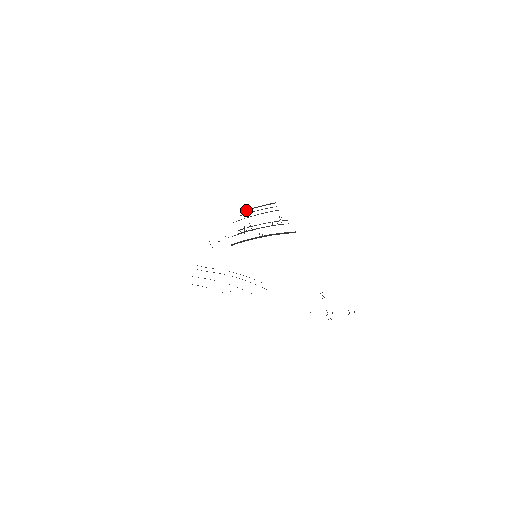
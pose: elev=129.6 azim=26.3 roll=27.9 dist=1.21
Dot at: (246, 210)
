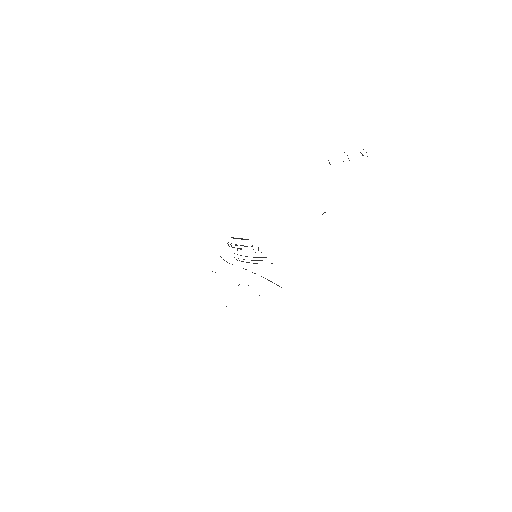
Dot at: occluded
